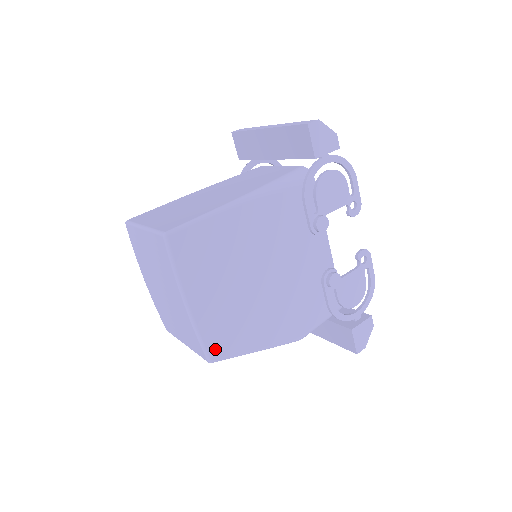
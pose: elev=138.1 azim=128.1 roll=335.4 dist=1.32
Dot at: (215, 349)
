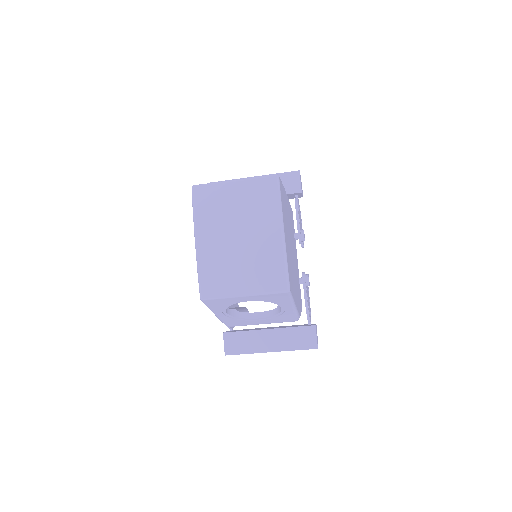
Dot at: (290, 281)
